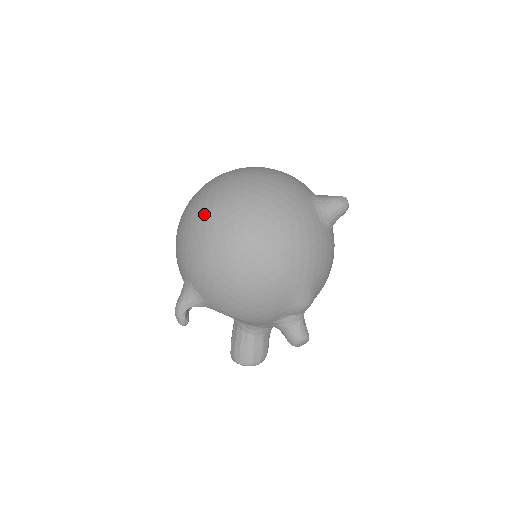
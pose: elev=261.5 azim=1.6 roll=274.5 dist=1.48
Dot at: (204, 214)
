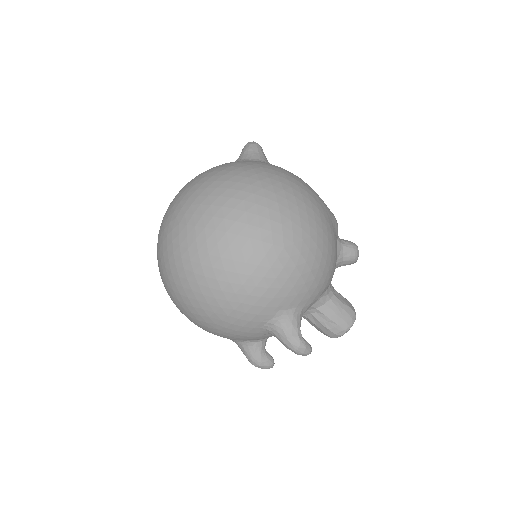
Dot at: (226, 246)
